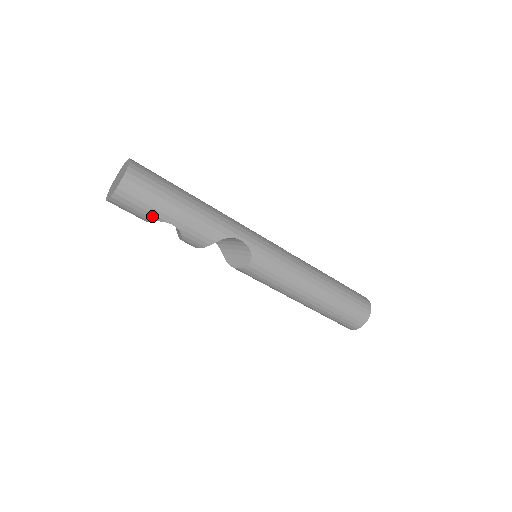
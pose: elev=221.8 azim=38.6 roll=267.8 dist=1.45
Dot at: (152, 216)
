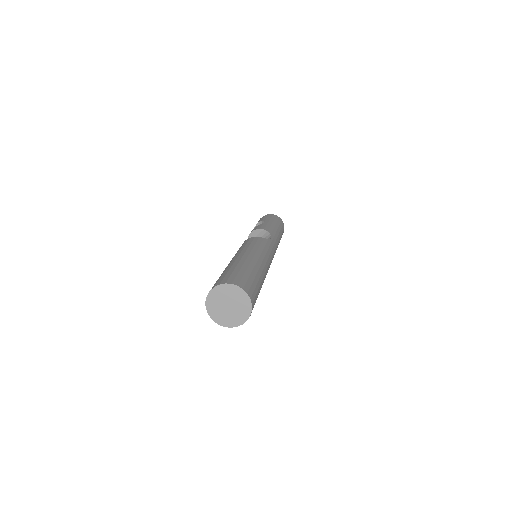
Dot at: occluded
